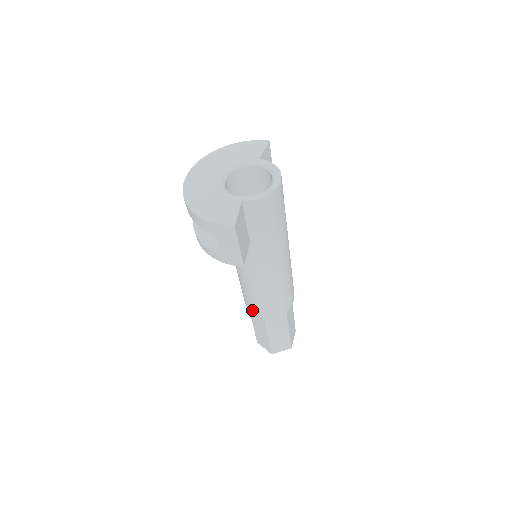
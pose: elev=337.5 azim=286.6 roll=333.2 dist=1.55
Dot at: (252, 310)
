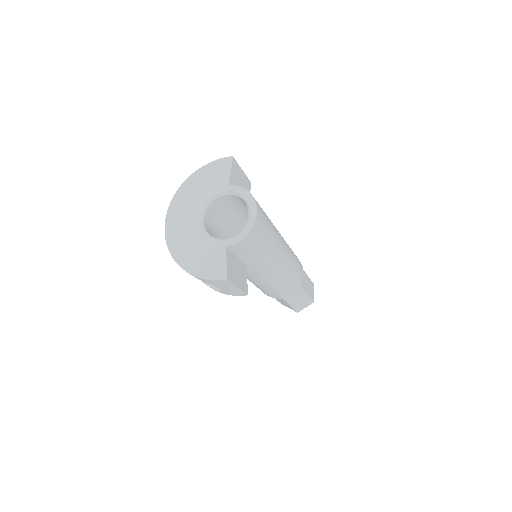
Dot at: (268, 295)
